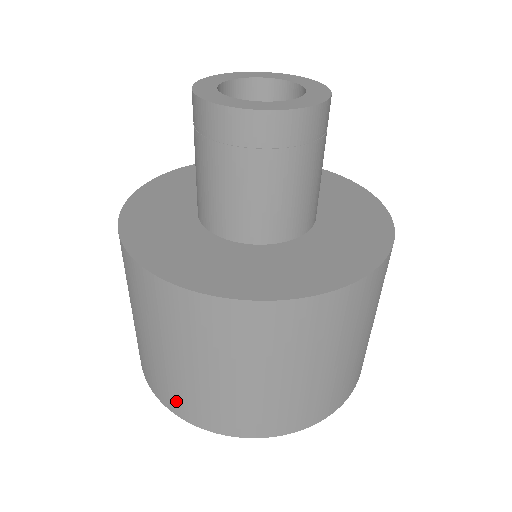
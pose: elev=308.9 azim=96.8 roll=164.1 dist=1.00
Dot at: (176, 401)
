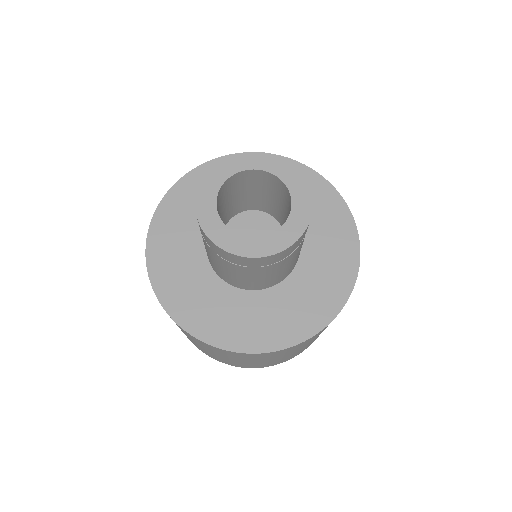
Dot at: occluded
